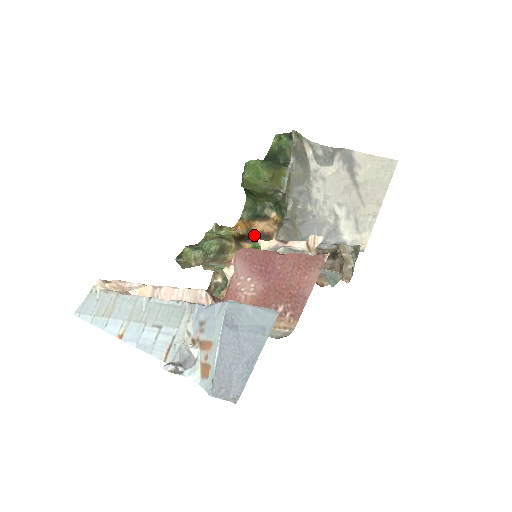
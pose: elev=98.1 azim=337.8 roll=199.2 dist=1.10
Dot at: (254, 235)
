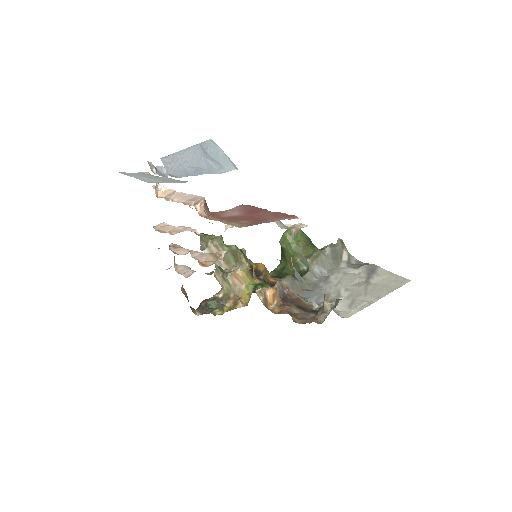
Dot at: (267, 280)
